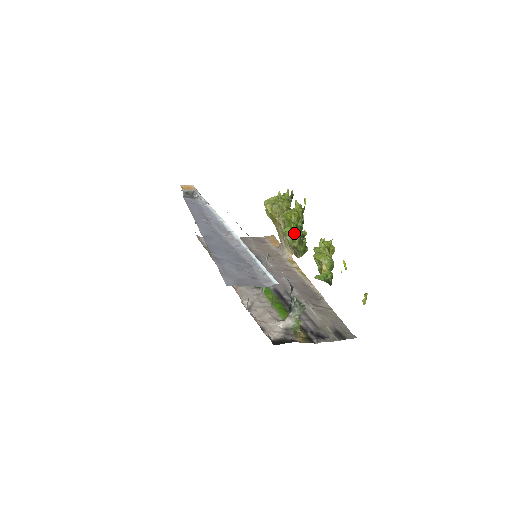
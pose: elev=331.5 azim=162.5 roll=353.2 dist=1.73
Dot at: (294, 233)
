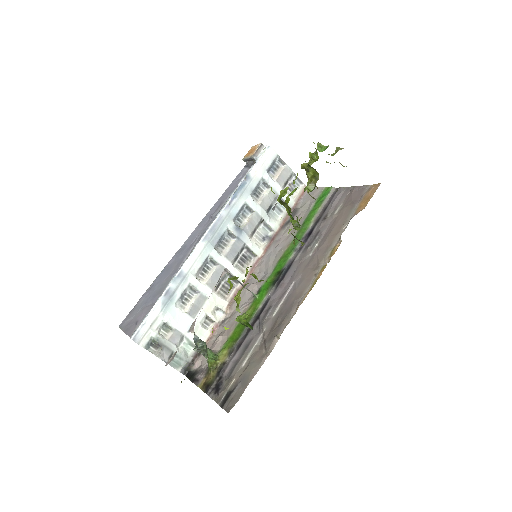
Dot at: (294, 226)
